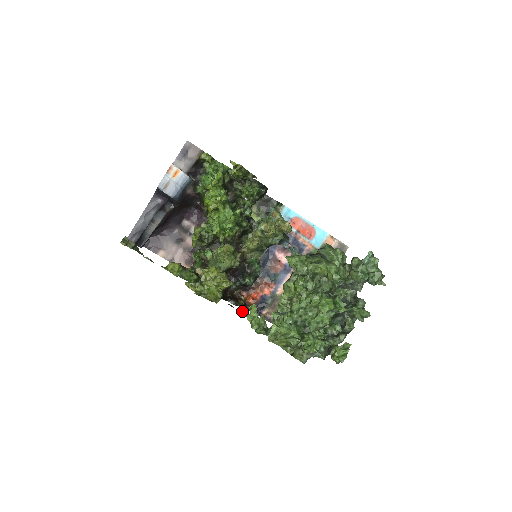
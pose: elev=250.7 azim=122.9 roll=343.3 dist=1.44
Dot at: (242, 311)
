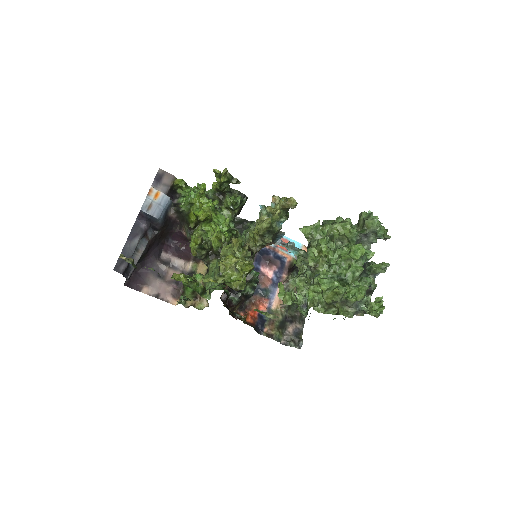
Dot at: (258, 310)
